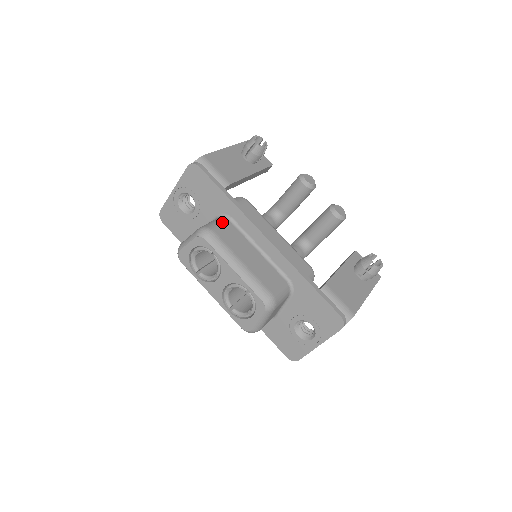
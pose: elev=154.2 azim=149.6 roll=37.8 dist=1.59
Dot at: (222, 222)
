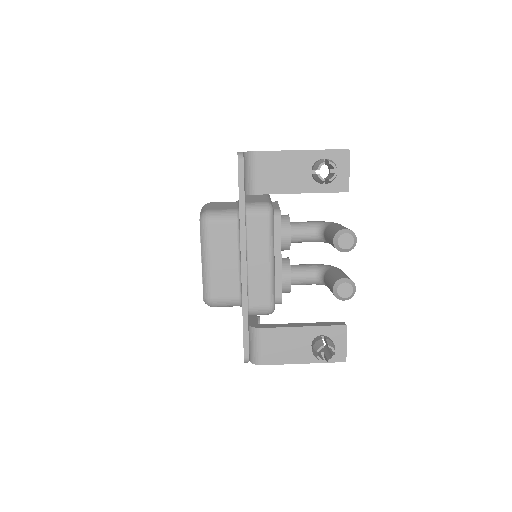
Dot at: (228, 219)
